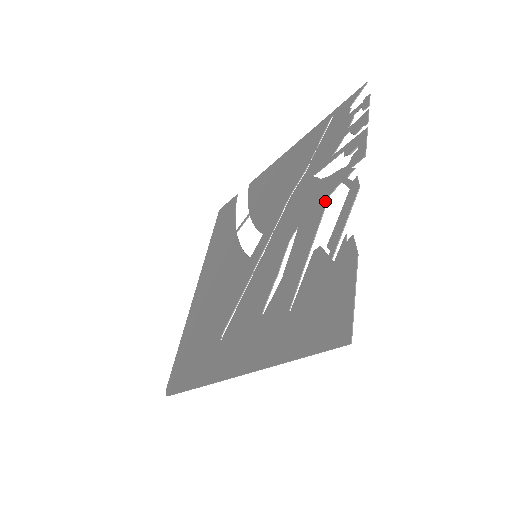
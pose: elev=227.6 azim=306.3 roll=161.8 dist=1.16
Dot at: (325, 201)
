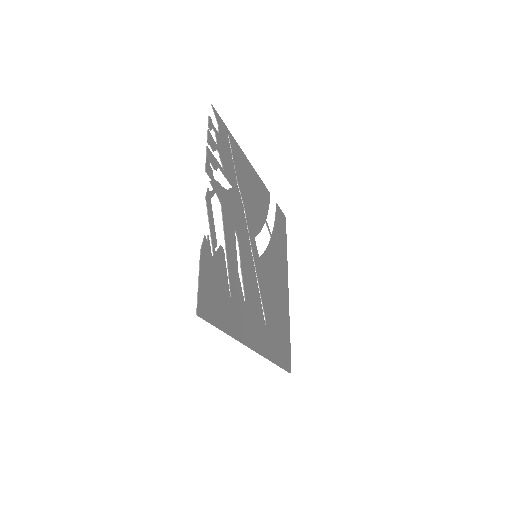
Dot at: (222, 209)
